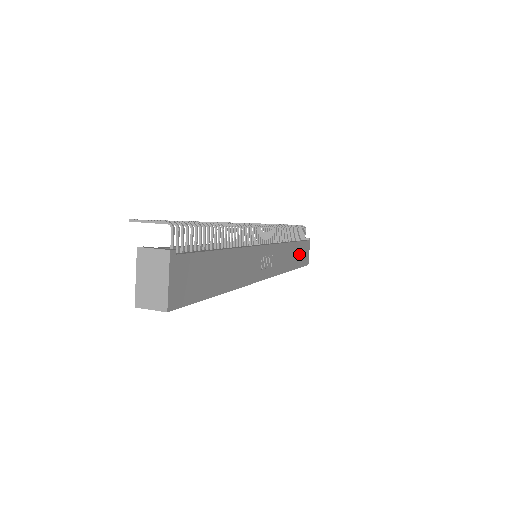
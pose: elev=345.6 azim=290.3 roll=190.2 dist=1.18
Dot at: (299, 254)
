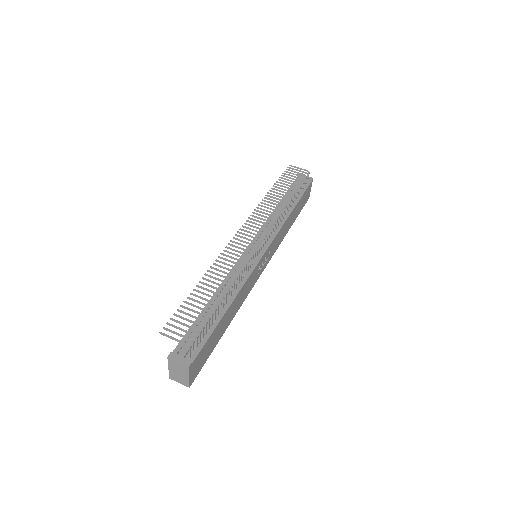
Dot at: (299, 207)
